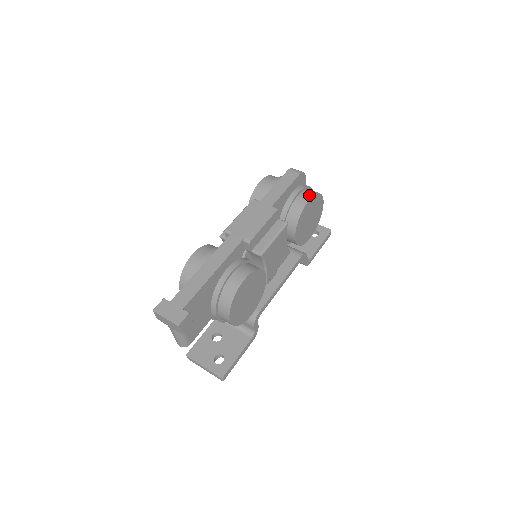
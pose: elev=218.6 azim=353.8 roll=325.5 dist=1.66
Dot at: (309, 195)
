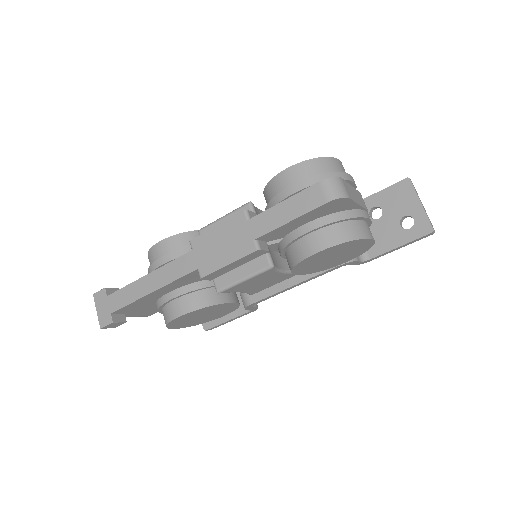
Dot at: (323, 243)
